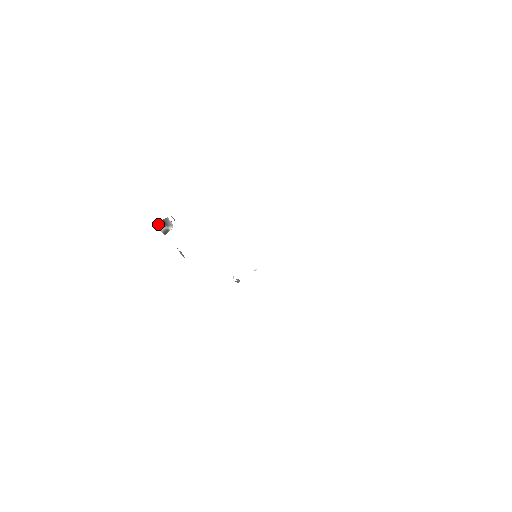
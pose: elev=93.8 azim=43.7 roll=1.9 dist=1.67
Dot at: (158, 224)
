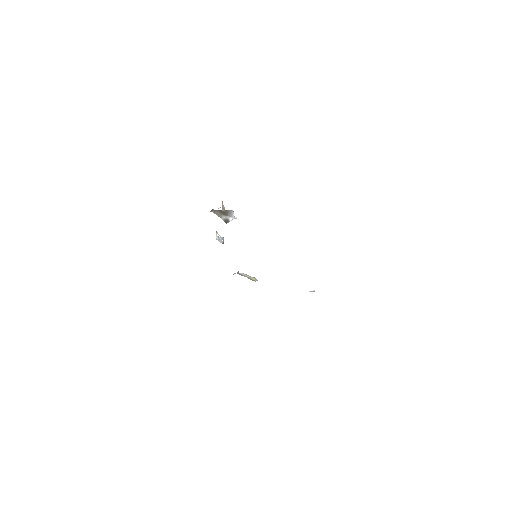
Dot at: (219, 212)
